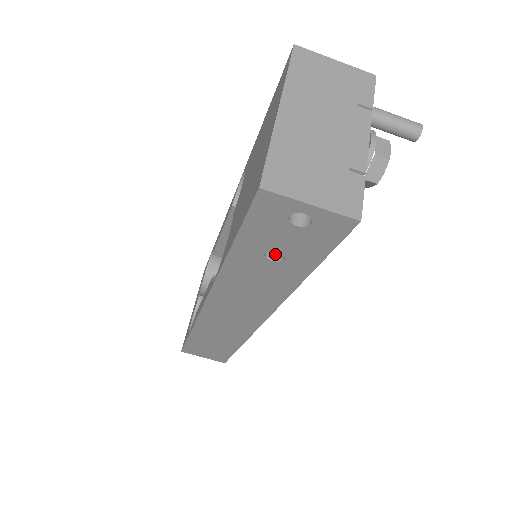
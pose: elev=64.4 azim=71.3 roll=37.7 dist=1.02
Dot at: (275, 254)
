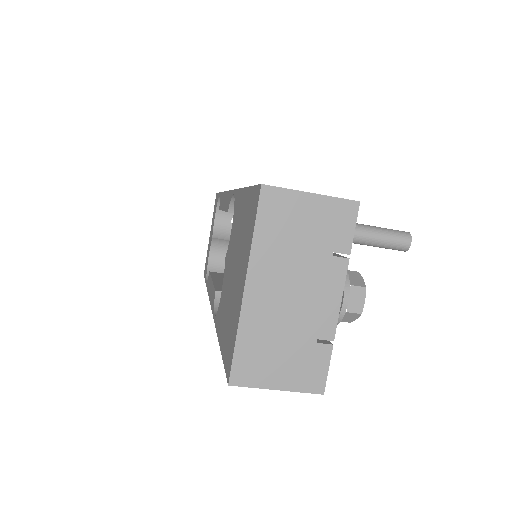
Dot at: occluded
